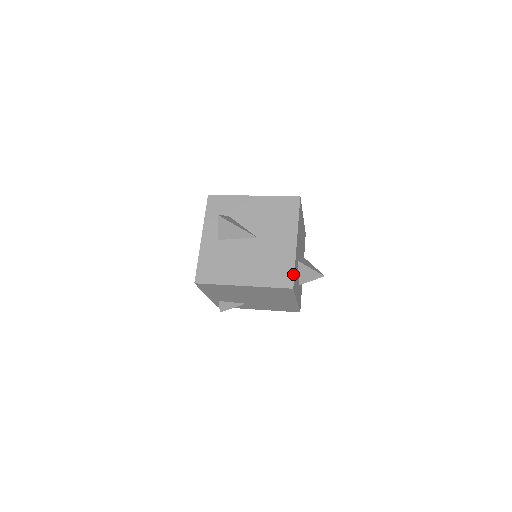
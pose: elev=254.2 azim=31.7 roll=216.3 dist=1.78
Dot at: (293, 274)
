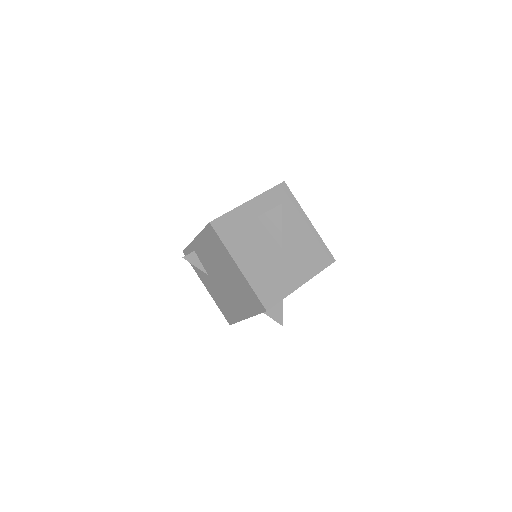
Dot at: (277, 302)
